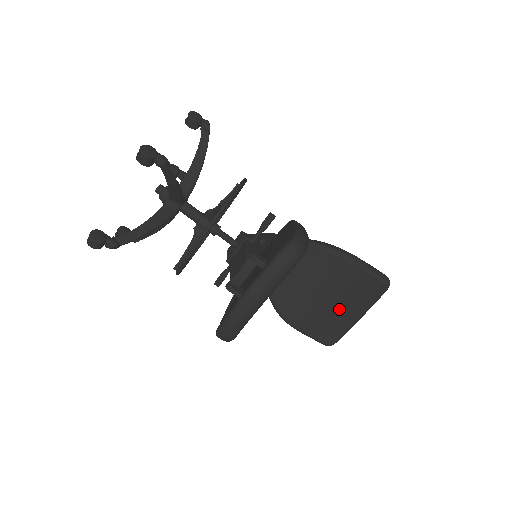
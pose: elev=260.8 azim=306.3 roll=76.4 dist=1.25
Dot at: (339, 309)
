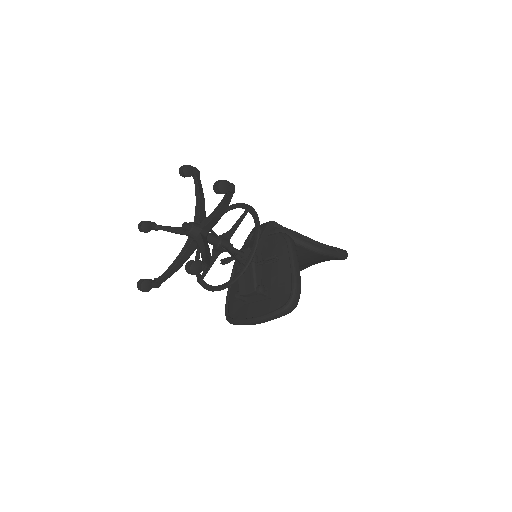
Dot at: (307, 264)
